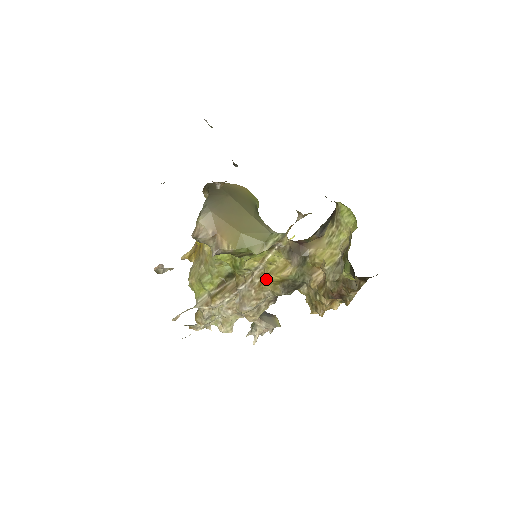
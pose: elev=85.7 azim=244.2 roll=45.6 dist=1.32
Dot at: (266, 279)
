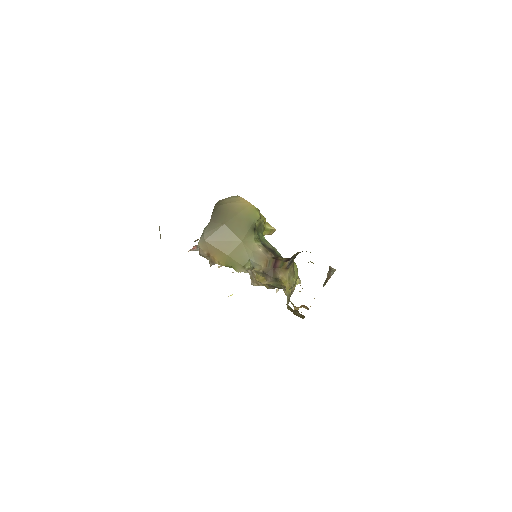
Dot at: (256, 279)
